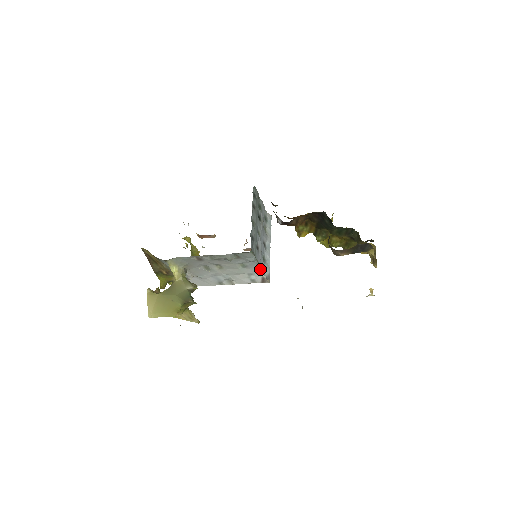
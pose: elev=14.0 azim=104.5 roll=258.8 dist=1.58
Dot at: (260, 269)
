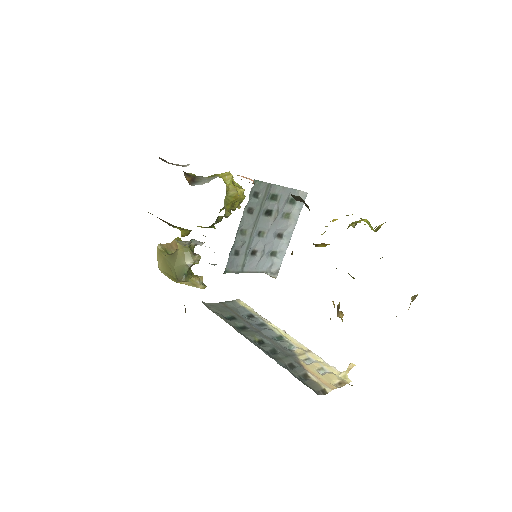
Dot at: (257, 272)
